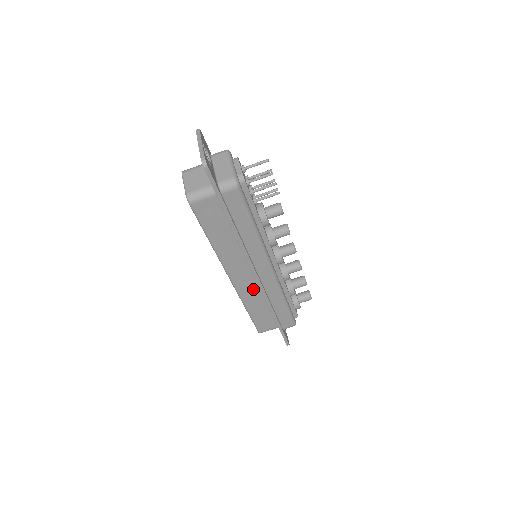
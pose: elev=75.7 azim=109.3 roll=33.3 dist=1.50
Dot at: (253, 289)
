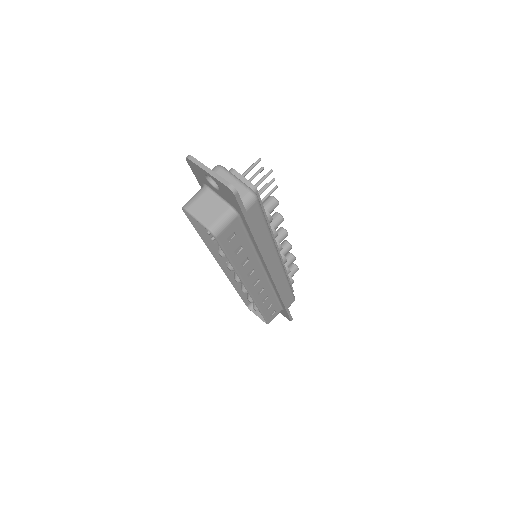
Dot at: (265, 288)
